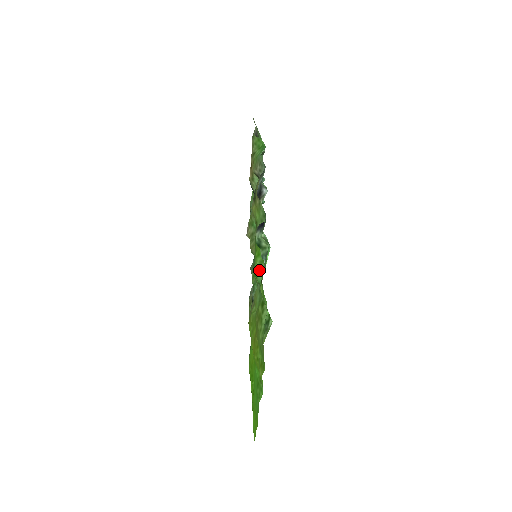
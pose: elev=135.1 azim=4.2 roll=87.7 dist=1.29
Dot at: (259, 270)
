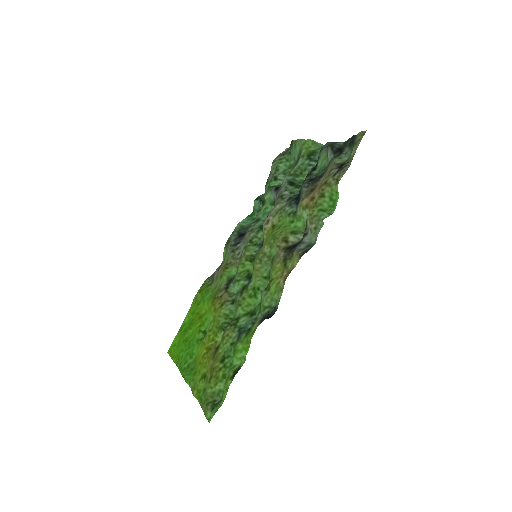
Dot at: (238, 359)
